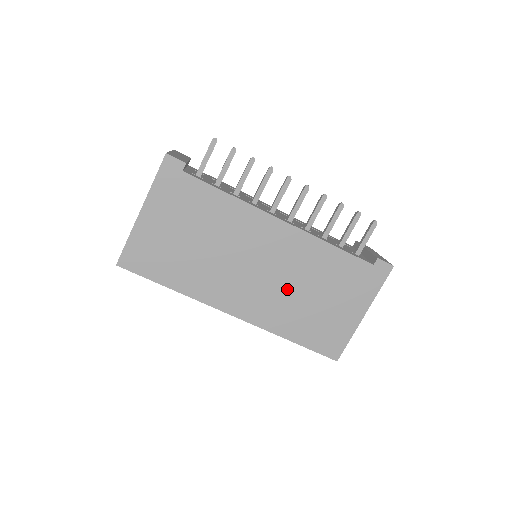
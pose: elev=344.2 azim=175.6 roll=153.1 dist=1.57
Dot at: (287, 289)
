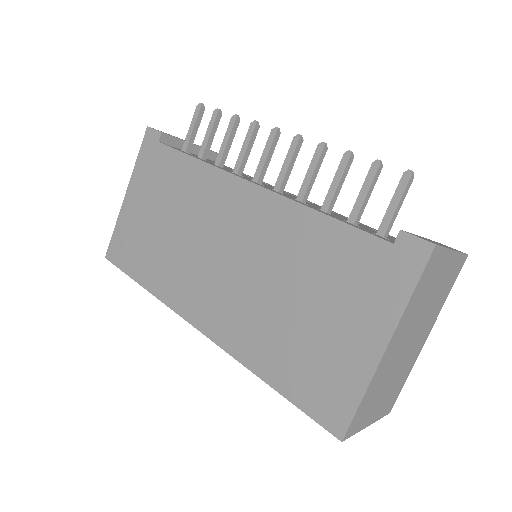
Dot at: (260, 290)
